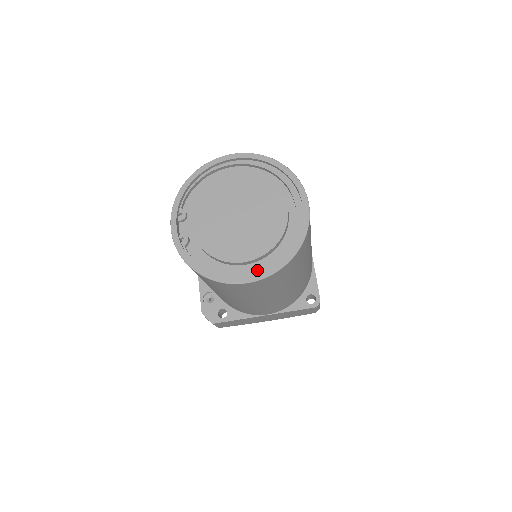
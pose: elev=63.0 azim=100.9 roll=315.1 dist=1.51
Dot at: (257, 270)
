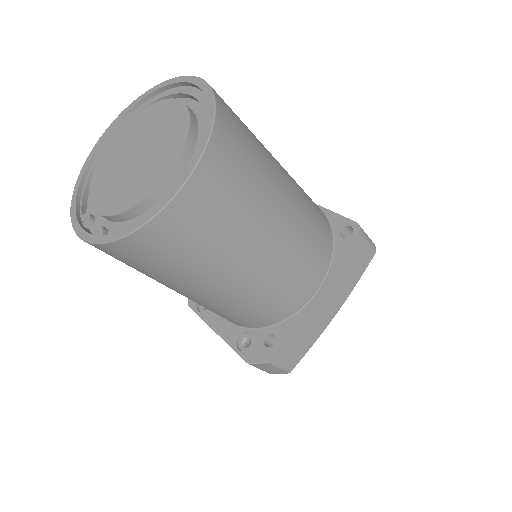
Dot at: (189, 167)
